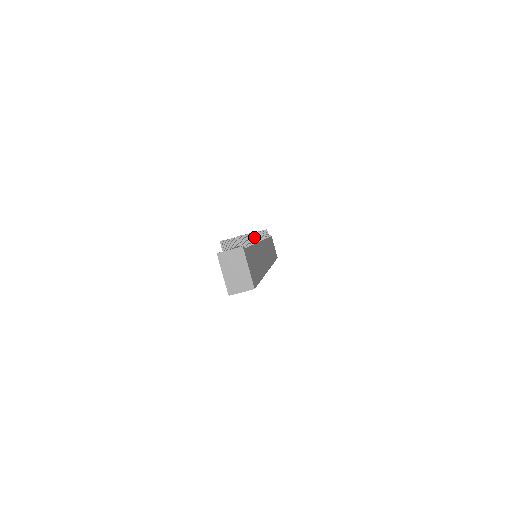
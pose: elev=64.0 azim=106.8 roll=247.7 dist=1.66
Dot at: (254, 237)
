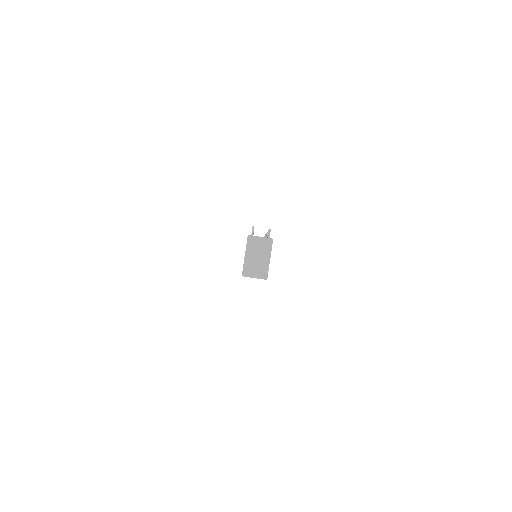
Dot at: occluded
